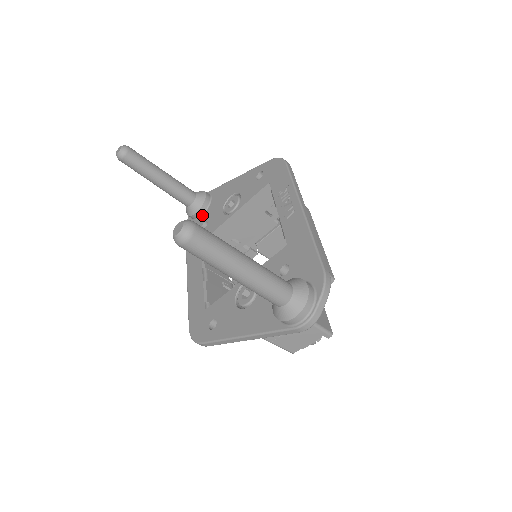
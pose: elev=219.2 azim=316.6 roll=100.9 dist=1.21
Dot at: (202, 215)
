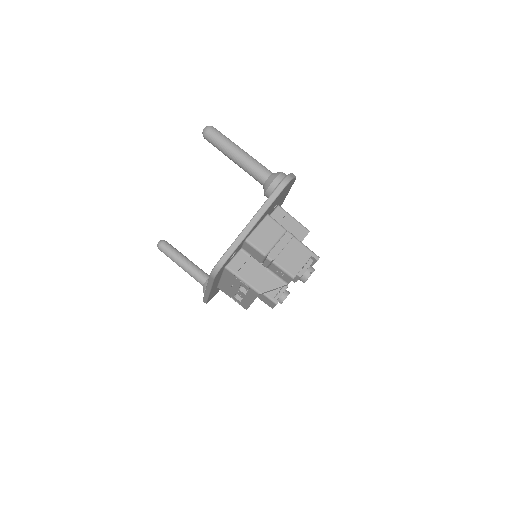
Dot at: occluded
